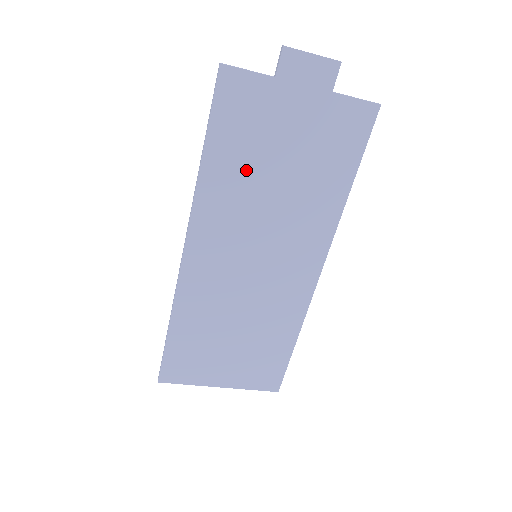
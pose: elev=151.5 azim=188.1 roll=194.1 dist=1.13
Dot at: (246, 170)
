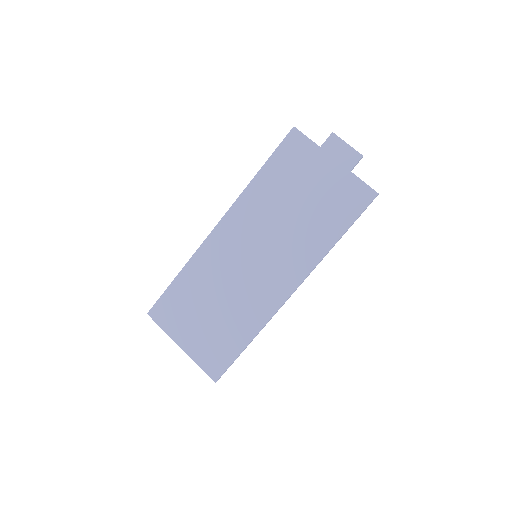
Dot at: (278, 193)
